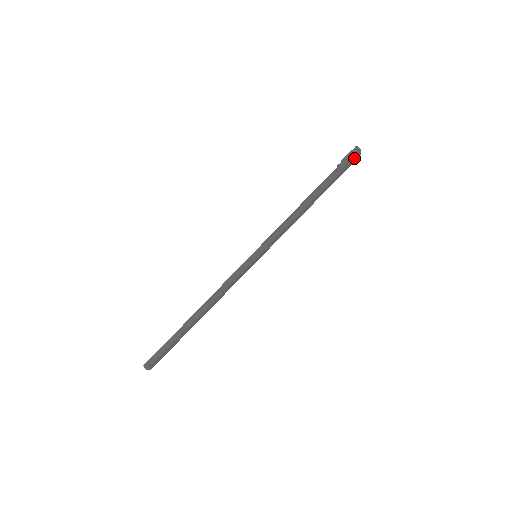
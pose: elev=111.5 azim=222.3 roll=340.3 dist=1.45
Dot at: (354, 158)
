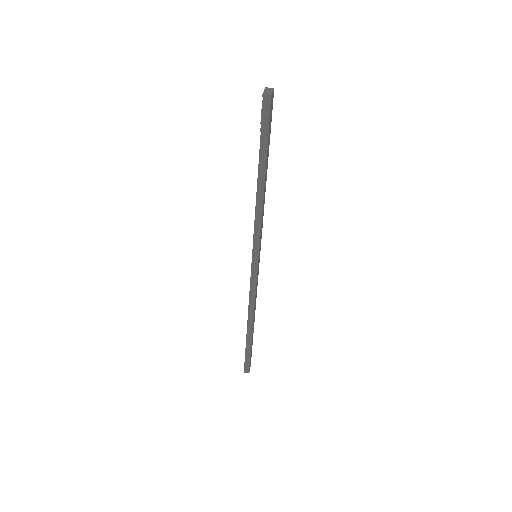
Dot at: (271, 104)
